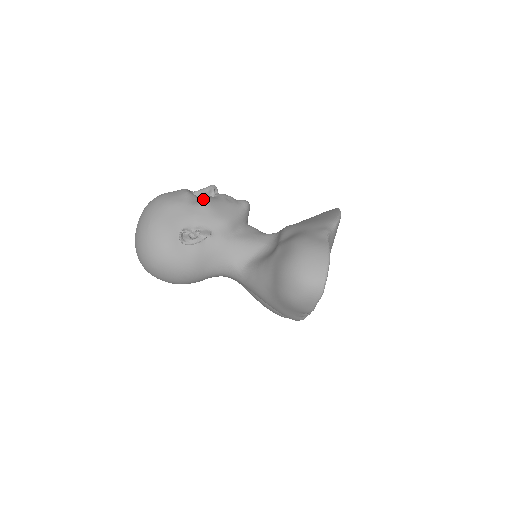
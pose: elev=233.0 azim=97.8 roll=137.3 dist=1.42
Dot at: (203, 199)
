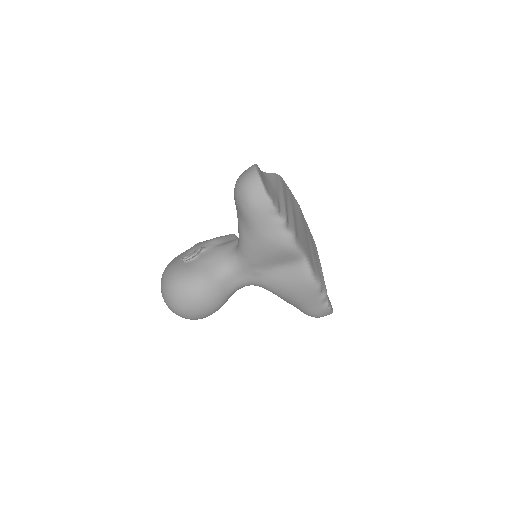
Dot at: occluded
